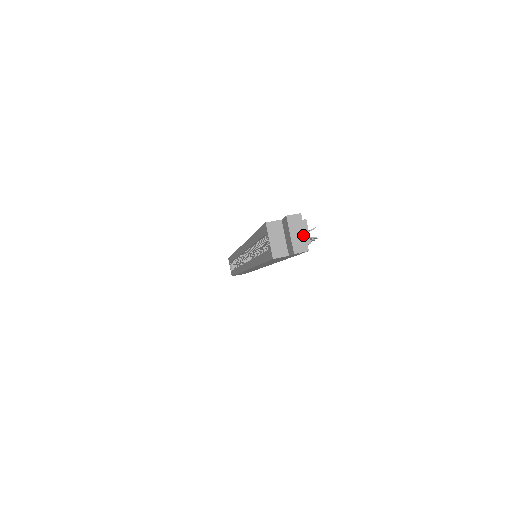
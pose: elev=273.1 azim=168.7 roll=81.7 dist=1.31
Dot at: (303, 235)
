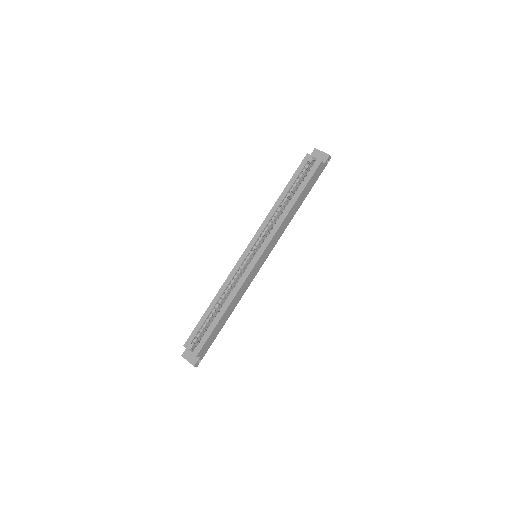
Dot at: occluded
